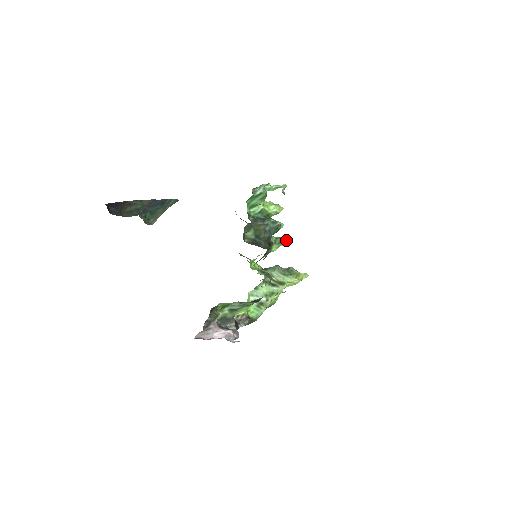
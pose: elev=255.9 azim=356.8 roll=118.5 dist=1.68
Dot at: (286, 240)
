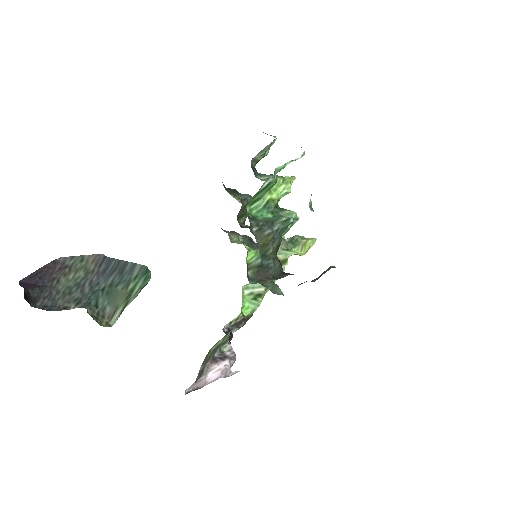
Dot at: (296, 220)
